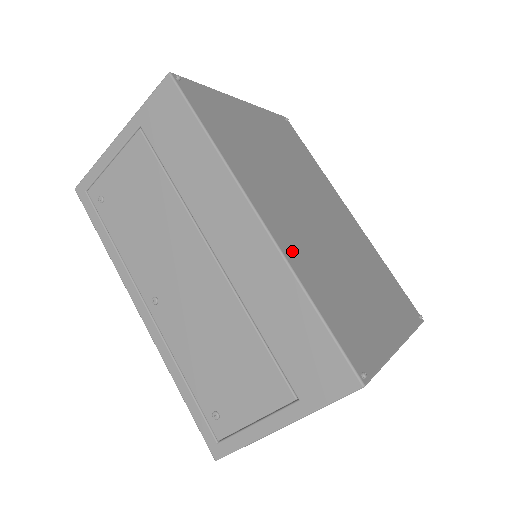
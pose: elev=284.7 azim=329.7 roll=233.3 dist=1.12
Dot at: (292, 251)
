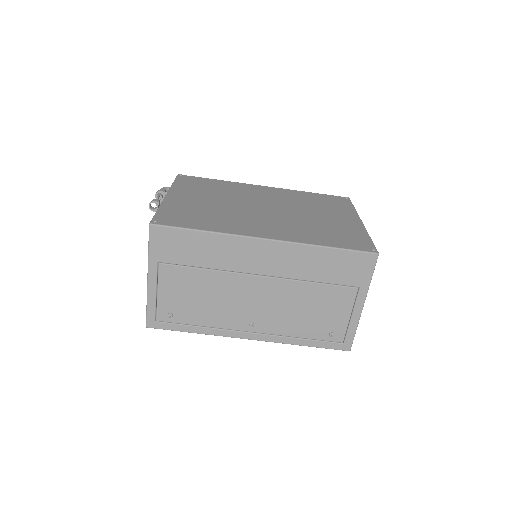
Dot at: (293, 237)
